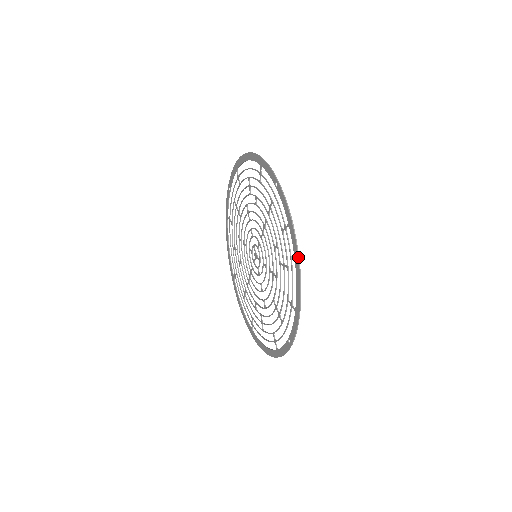
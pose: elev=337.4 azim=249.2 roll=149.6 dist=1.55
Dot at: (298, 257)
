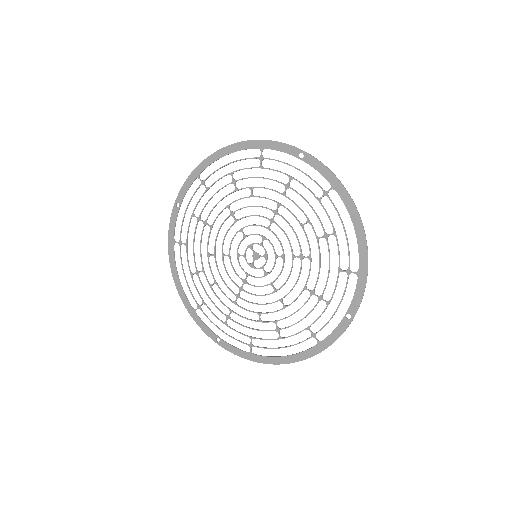
Dot at: (358, 212)
